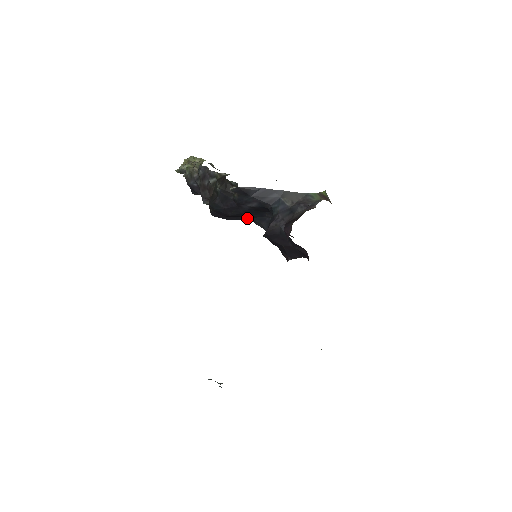
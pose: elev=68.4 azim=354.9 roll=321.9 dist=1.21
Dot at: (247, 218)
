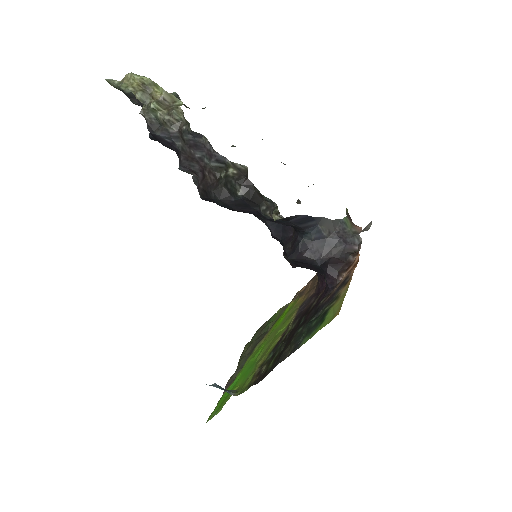
Dot at: occluded
